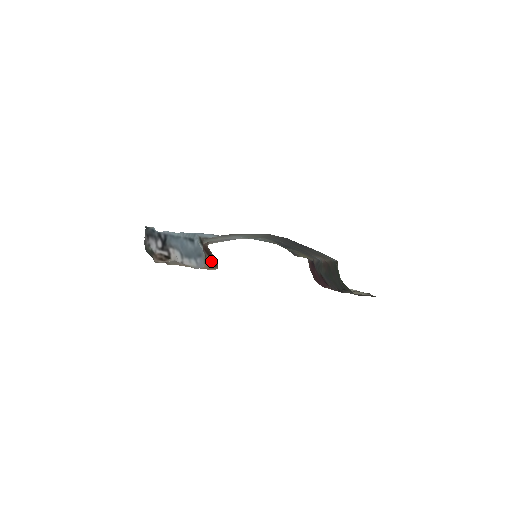
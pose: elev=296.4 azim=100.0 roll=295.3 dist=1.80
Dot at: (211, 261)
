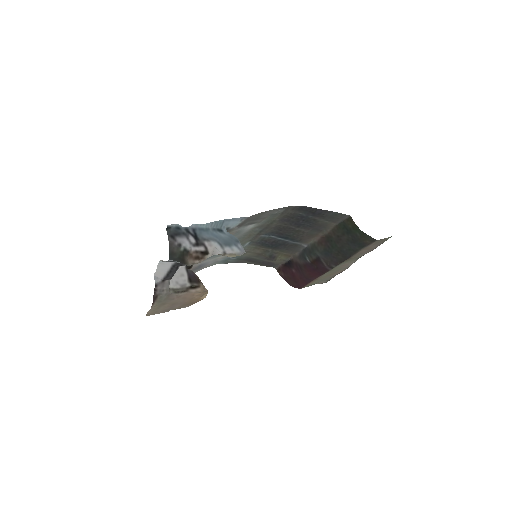
Dot at: occluded
